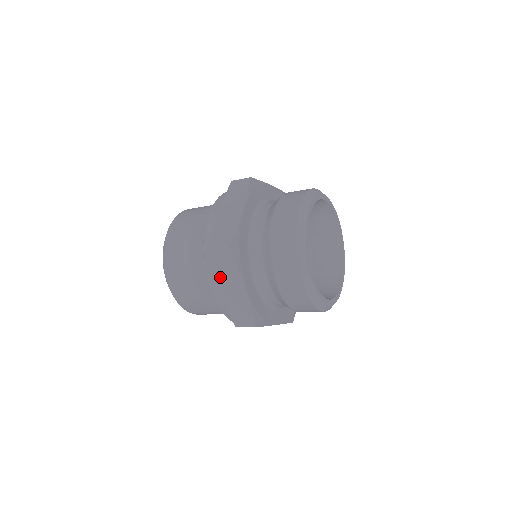
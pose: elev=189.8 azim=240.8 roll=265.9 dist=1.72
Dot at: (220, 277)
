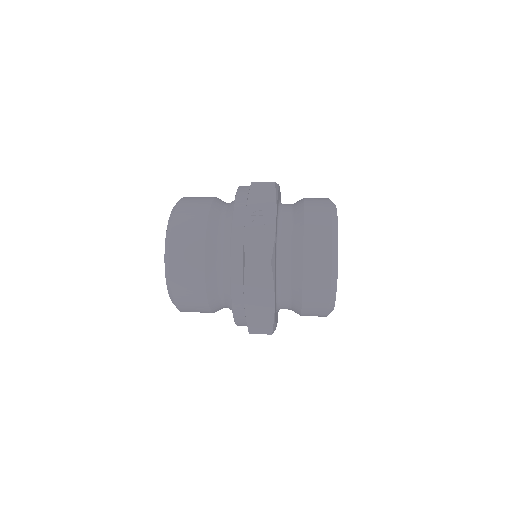
Dot at: occluded
